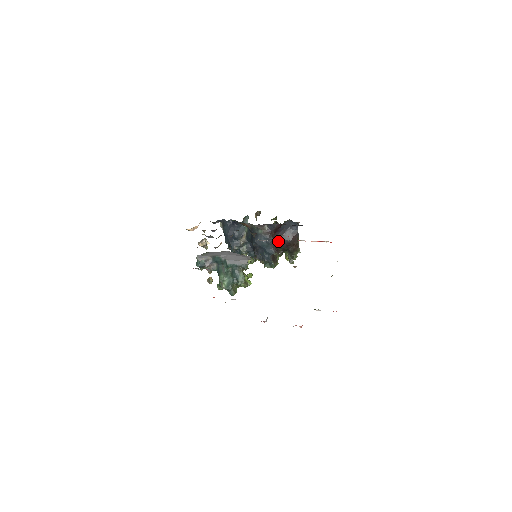
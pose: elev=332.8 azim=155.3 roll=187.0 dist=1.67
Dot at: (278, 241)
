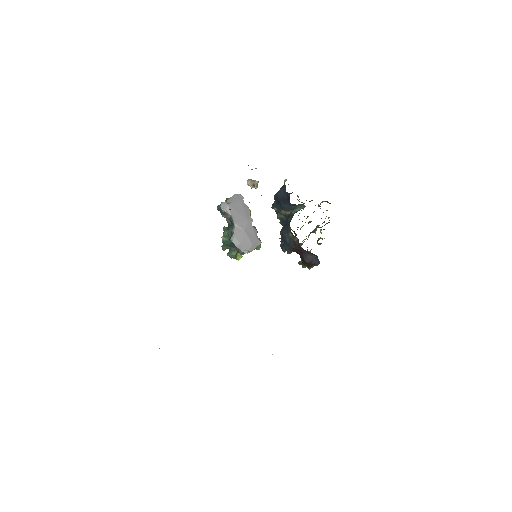
Dot at: (299, 251)
